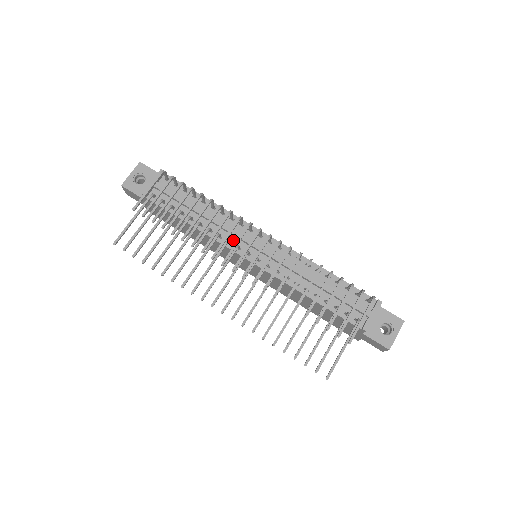
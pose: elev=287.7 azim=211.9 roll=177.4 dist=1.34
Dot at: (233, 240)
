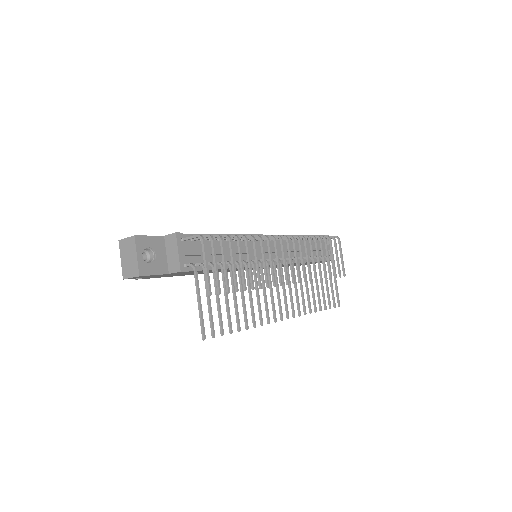
Dot at: (253, 257)
